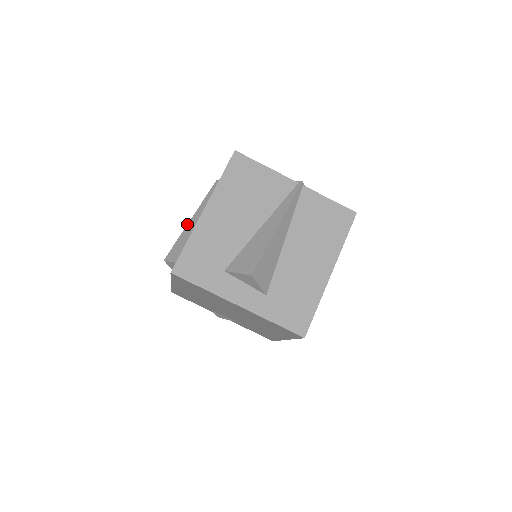
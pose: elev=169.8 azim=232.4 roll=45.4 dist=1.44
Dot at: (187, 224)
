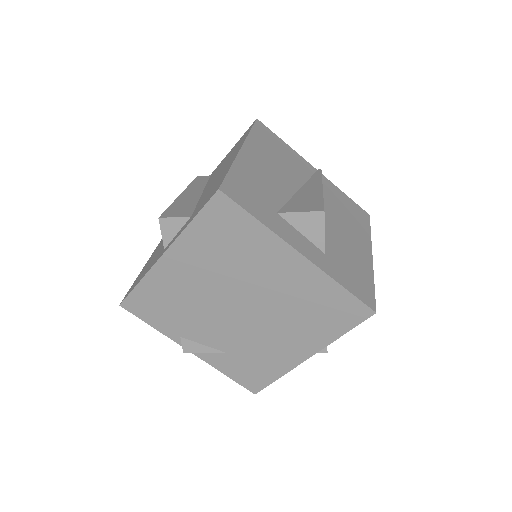
Dot at: occluded
